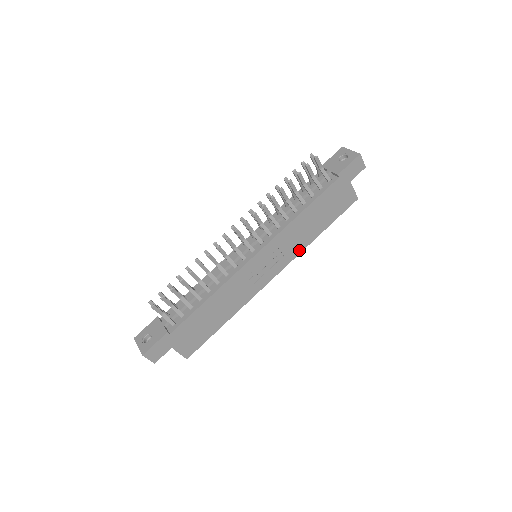
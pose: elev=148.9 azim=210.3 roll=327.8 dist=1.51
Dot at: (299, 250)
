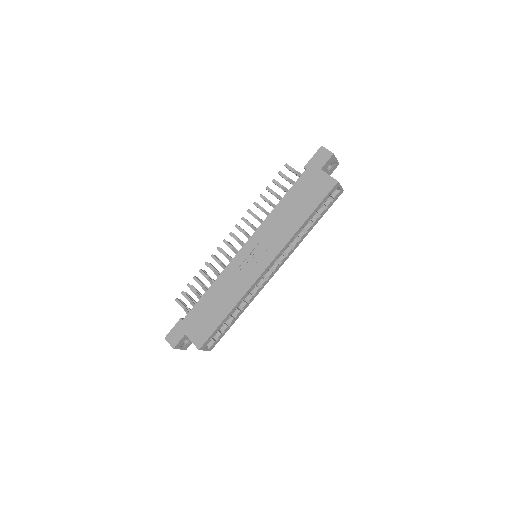
Dot at: (286, 239)
